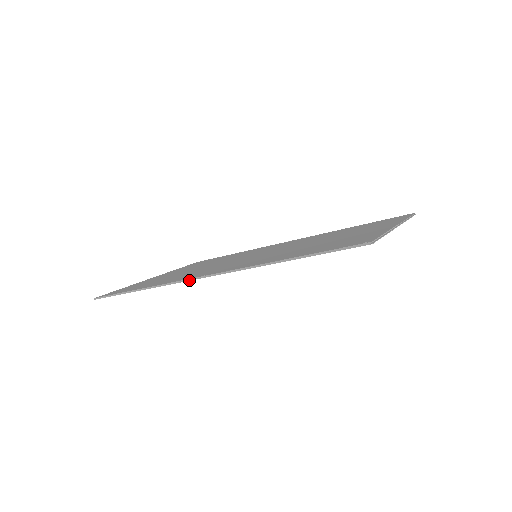
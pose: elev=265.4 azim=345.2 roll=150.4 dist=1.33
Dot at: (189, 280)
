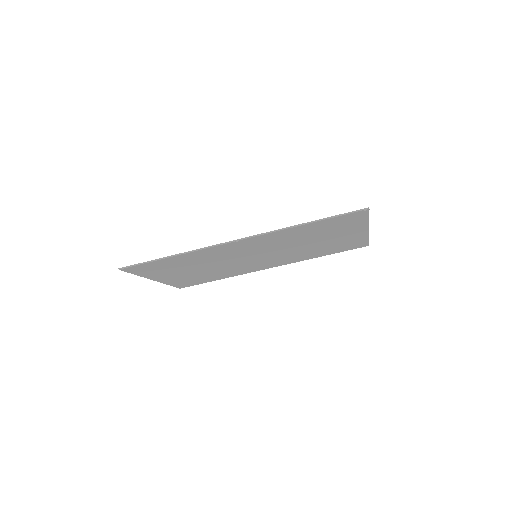
Dot at: (221, 244)
